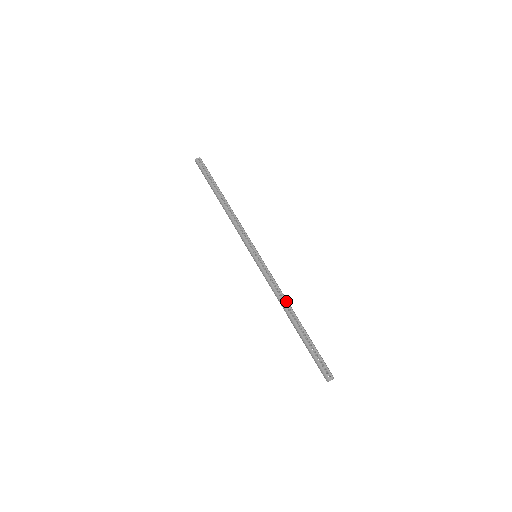
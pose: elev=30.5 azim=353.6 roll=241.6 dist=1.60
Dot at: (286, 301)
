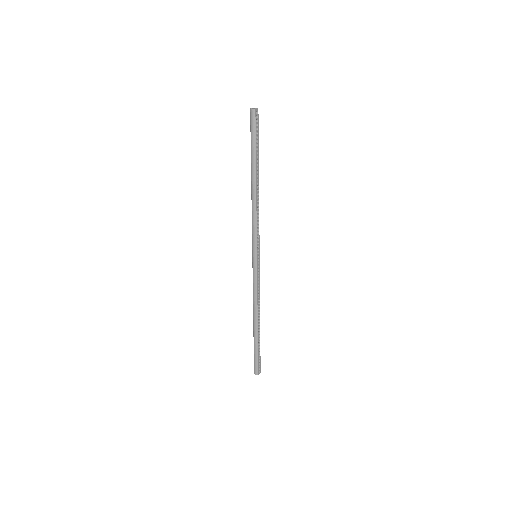
Dot at: occluded
